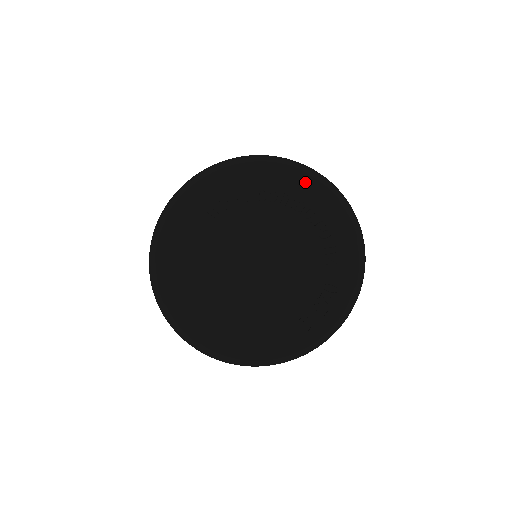
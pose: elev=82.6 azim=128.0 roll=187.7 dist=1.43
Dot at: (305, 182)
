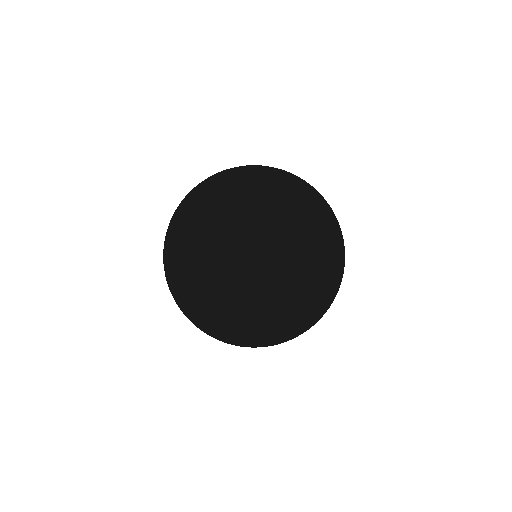
Dot at: (330, 232)
